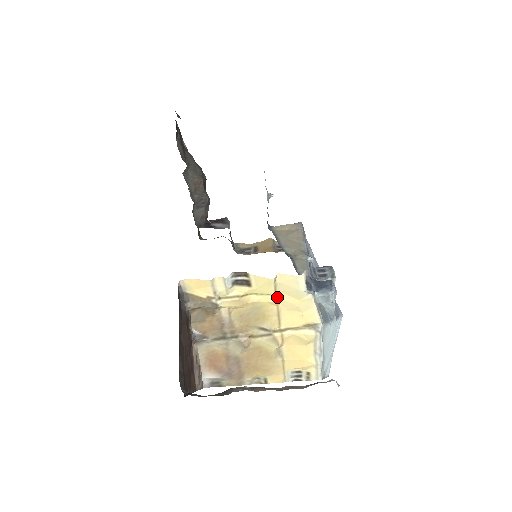
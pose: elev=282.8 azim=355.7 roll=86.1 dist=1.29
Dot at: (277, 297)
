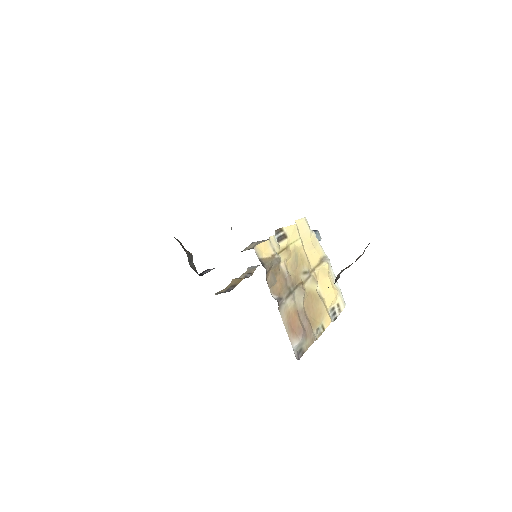
Dot at: (301, 241)
